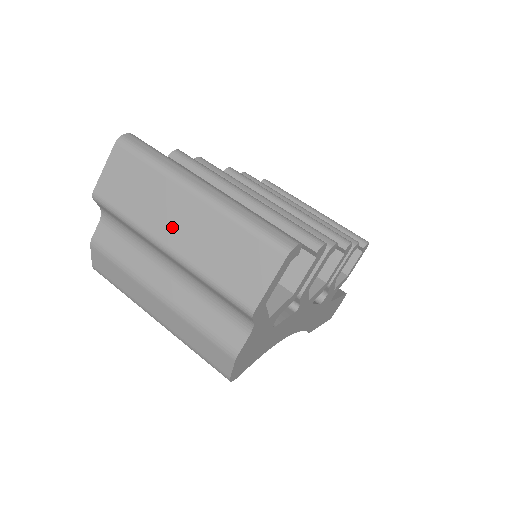
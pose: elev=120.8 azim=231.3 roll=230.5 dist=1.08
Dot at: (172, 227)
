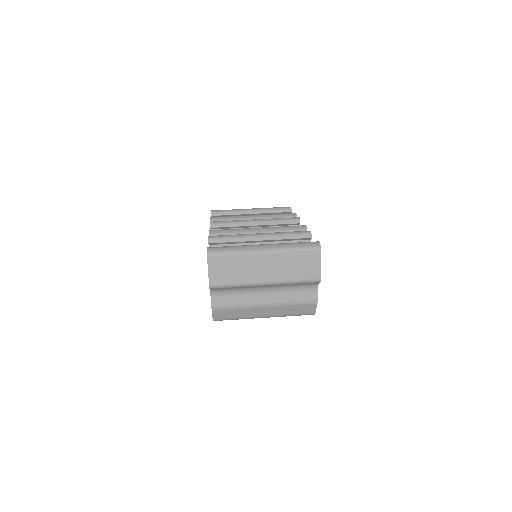
Dot at: (262, 273)
